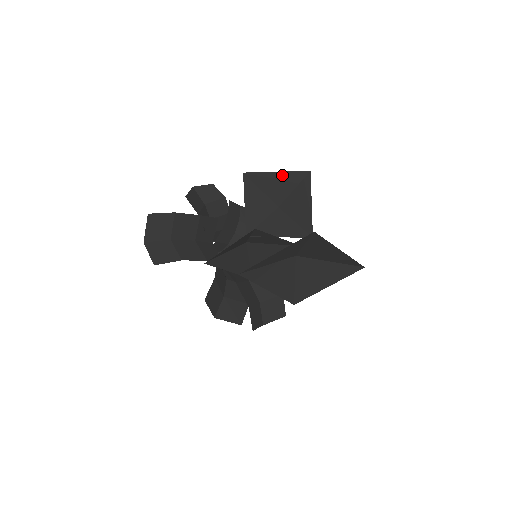
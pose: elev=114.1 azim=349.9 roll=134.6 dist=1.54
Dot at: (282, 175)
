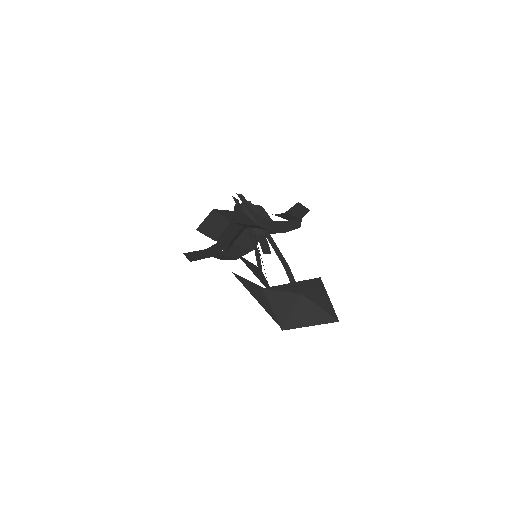
Dot at: (329, 303)
